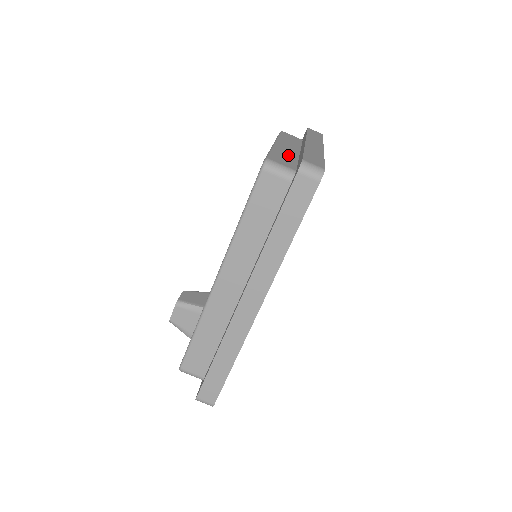
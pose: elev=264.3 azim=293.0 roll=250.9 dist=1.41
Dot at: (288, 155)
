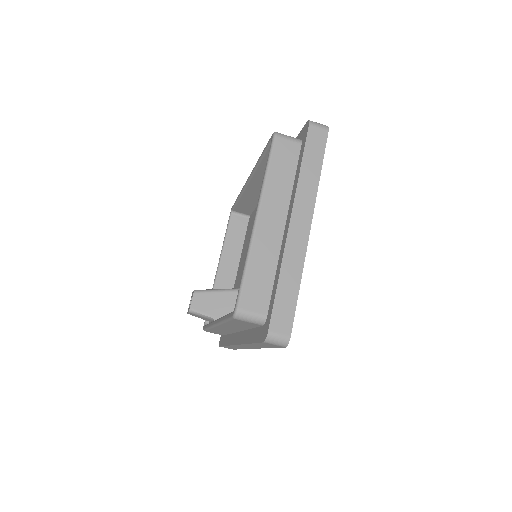
Dot at: (266, 261)
